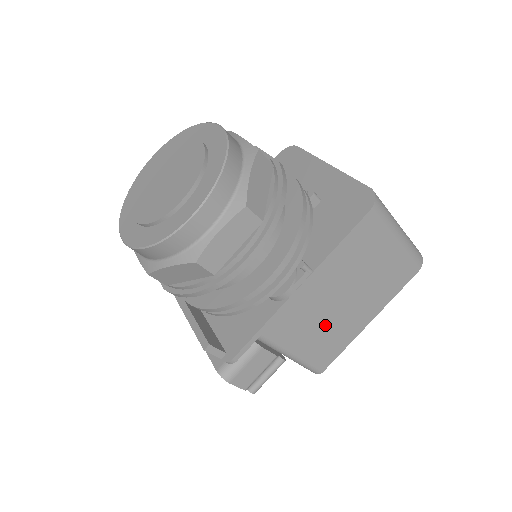
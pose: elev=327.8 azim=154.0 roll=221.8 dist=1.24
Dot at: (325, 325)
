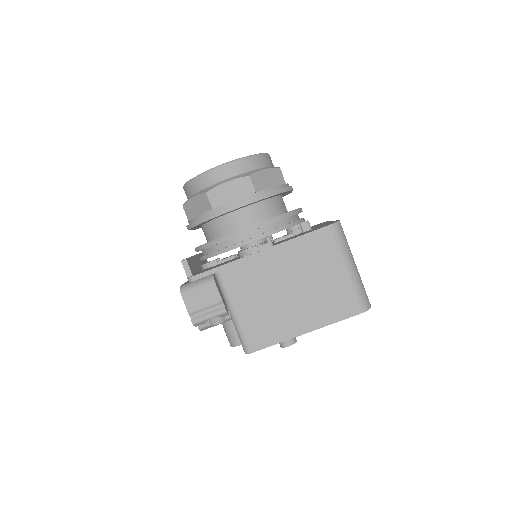
Dot at: (267, 303)
